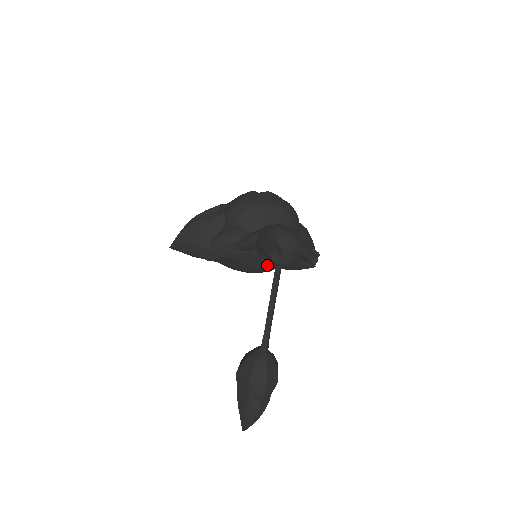
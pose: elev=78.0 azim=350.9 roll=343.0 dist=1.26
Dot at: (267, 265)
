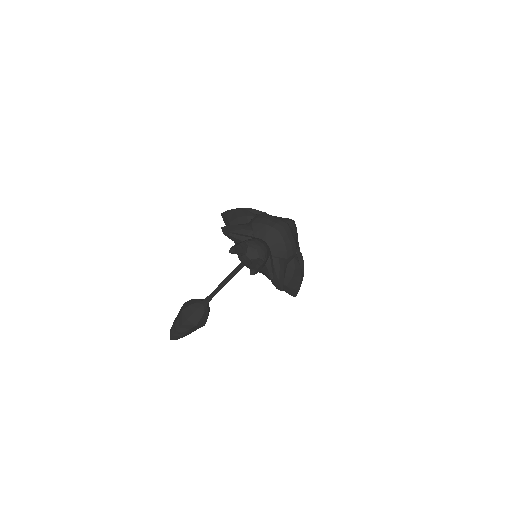
Dot at: occluded
